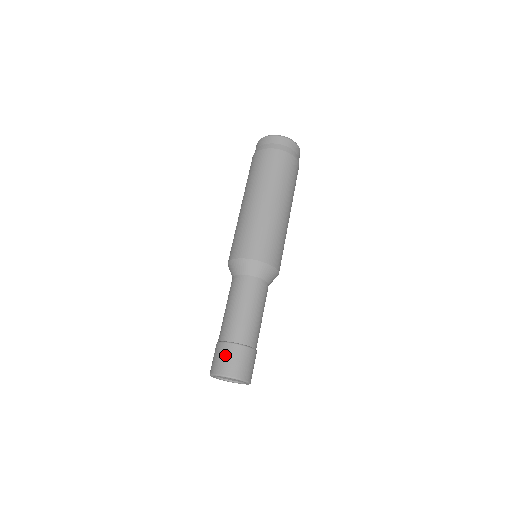
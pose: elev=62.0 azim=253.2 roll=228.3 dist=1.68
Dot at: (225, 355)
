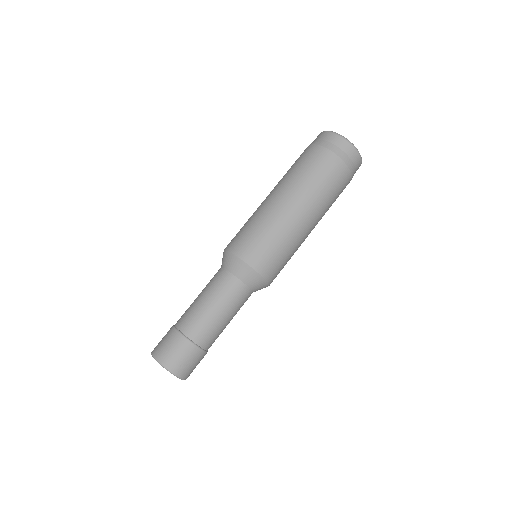
Dot at: (169, 341)
